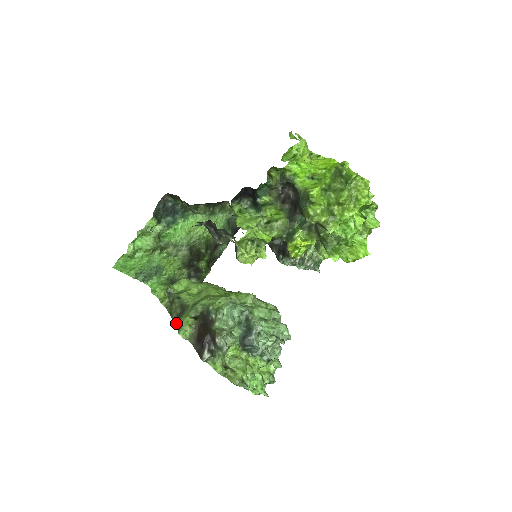
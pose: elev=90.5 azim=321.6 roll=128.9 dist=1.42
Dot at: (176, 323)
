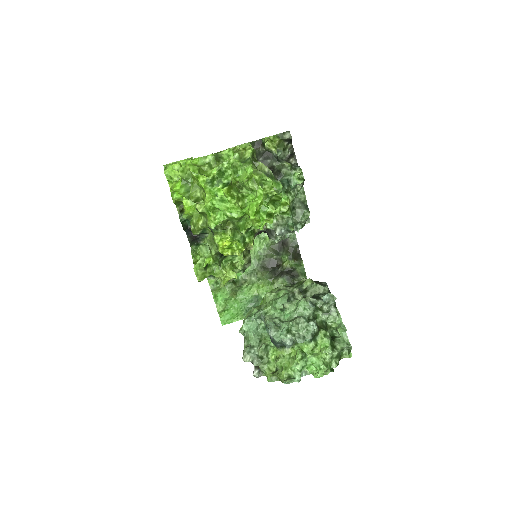
Dot at: occluded
